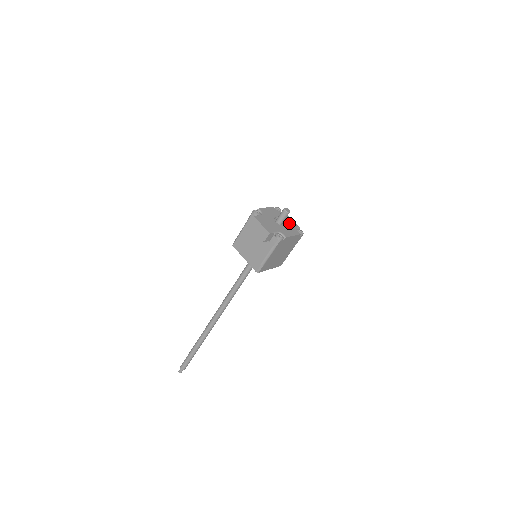
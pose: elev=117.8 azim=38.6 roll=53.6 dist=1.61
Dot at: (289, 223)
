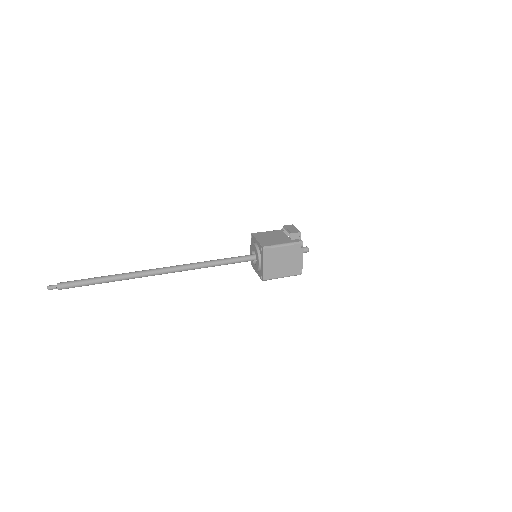
Dot at: occluded
